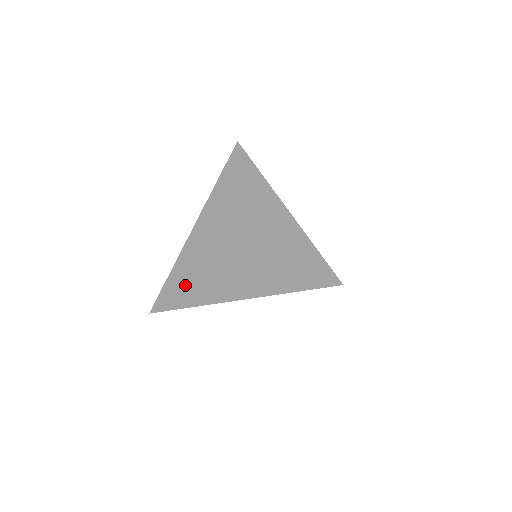
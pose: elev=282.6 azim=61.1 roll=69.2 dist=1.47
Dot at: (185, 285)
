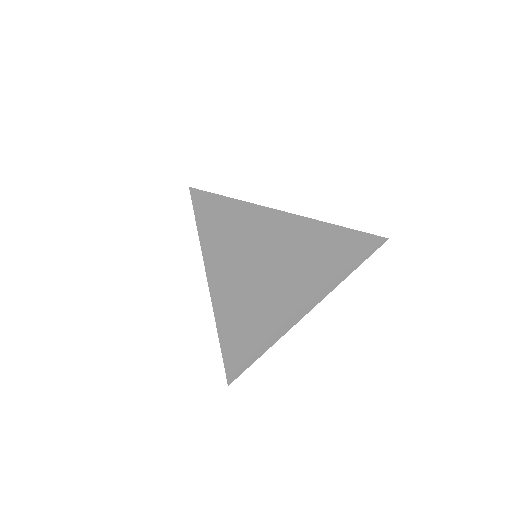
Dot at: (248, 344)
